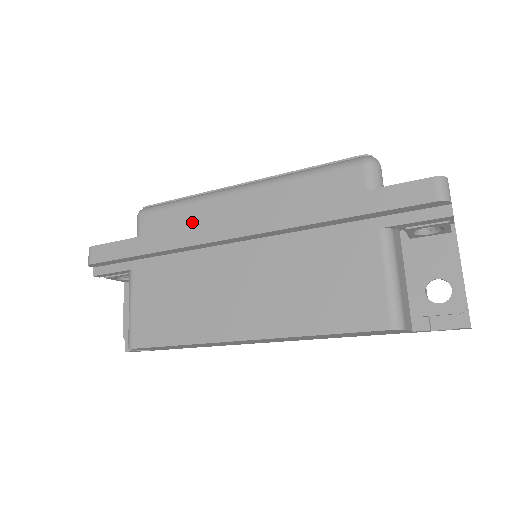
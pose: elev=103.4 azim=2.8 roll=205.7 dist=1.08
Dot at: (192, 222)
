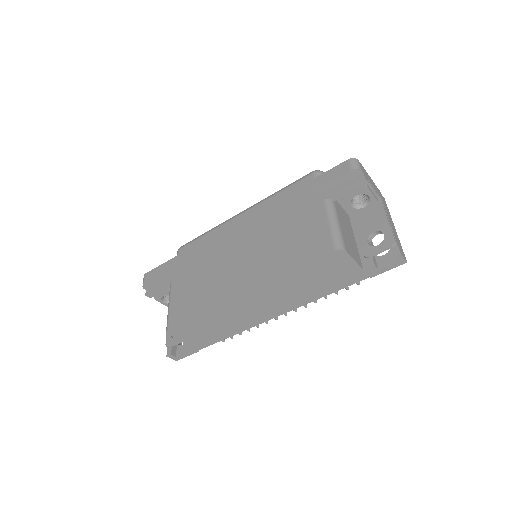
Dot at: occluded
